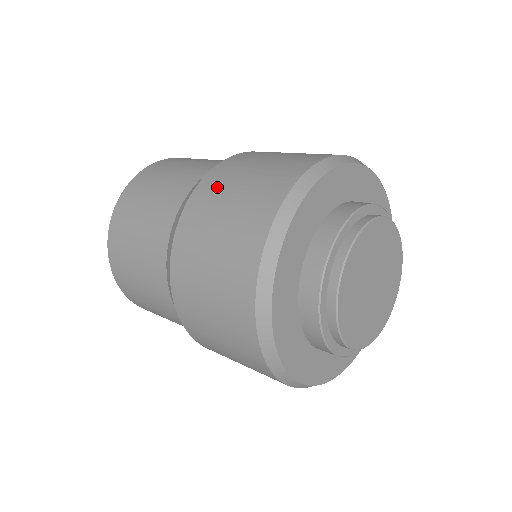
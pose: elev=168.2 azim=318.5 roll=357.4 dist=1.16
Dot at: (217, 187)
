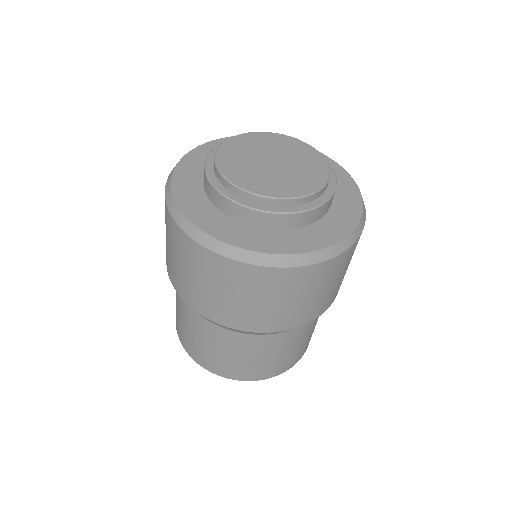
Dot at: occluded
